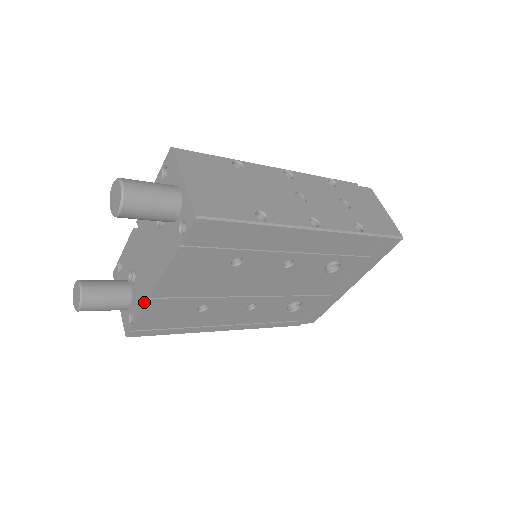
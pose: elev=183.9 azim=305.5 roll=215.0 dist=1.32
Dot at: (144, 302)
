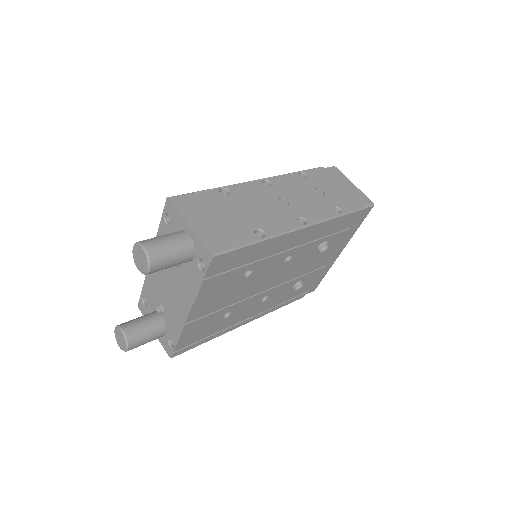
Dot at: (180, 328)
